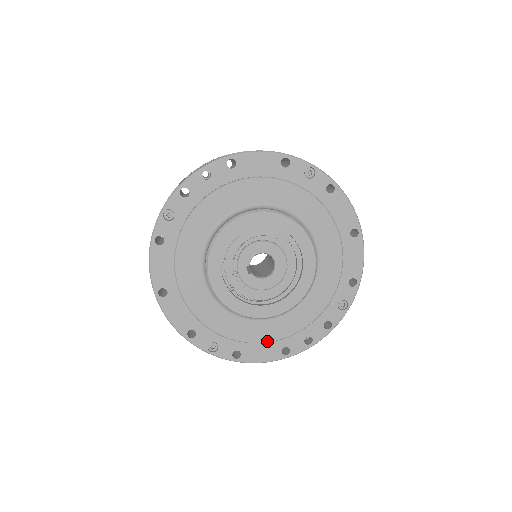
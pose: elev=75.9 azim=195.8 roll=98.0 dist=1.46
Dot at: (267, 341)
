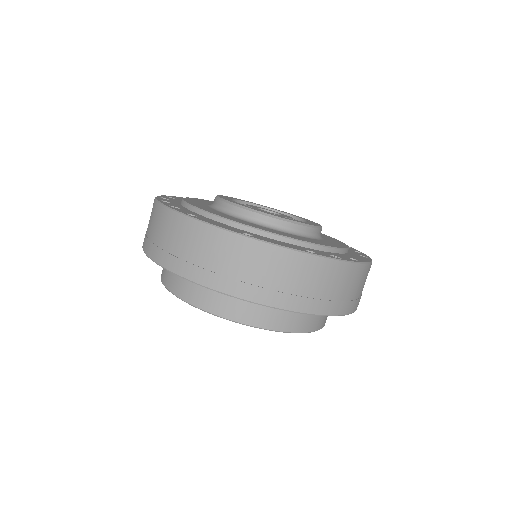
Dot at: (346, 247)
